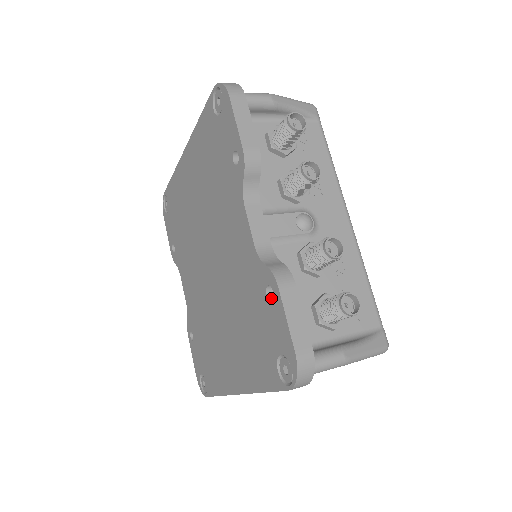
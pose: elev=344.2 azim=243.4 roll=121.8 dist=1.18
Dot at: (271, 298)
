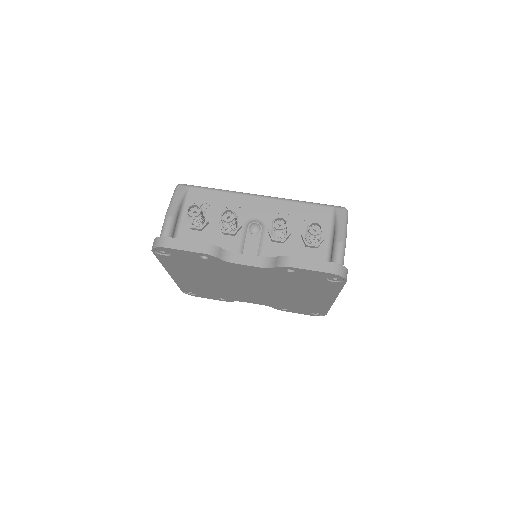
Dot at: (294, 271)
